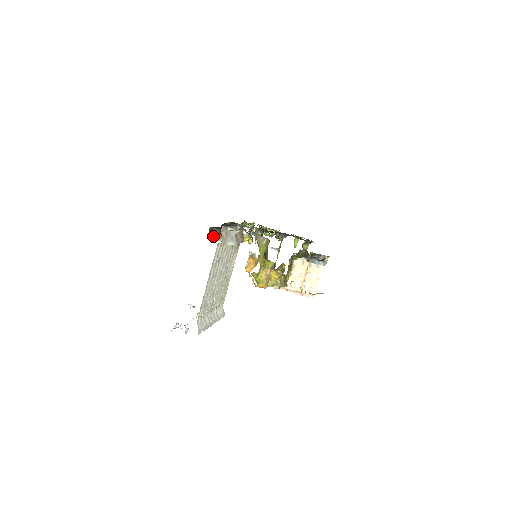
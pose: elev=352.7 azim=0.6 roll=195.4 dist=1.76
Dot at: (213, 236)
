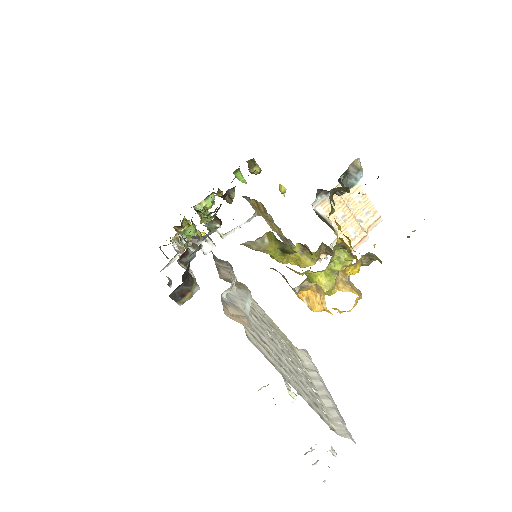
Dot at: (184, 298)
